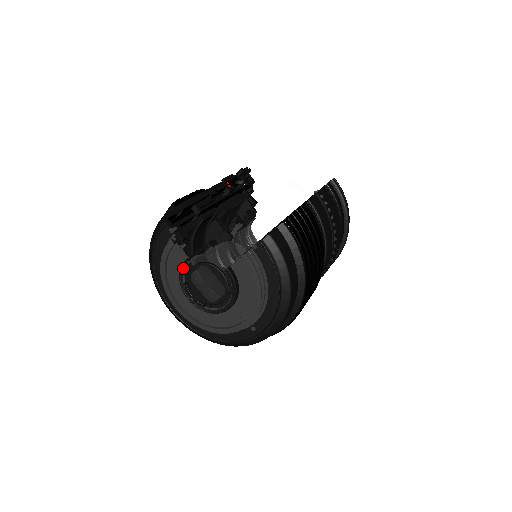
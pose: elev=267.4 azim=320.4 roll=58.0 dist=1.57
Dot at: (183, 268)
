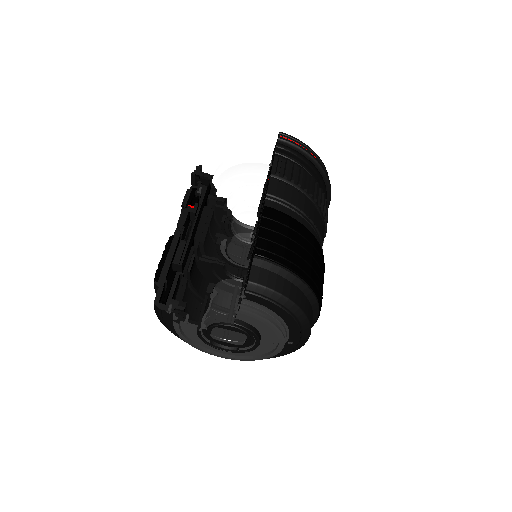
Dot at: (200, 335)
